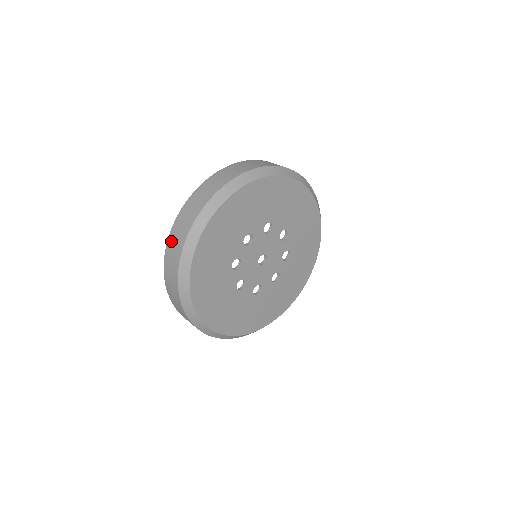
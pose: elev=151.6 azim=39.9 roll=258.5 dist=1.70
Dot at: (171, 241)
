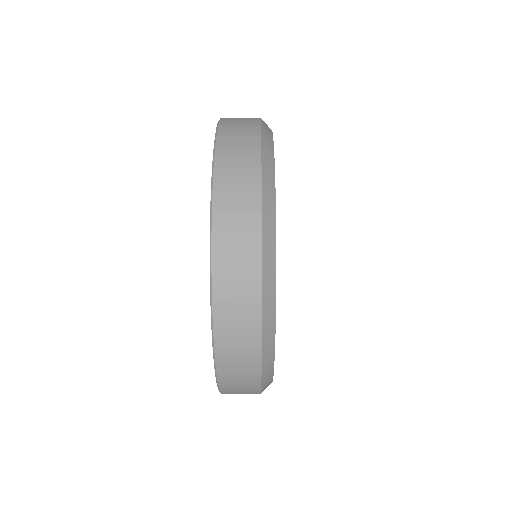
Dot at: occluded
